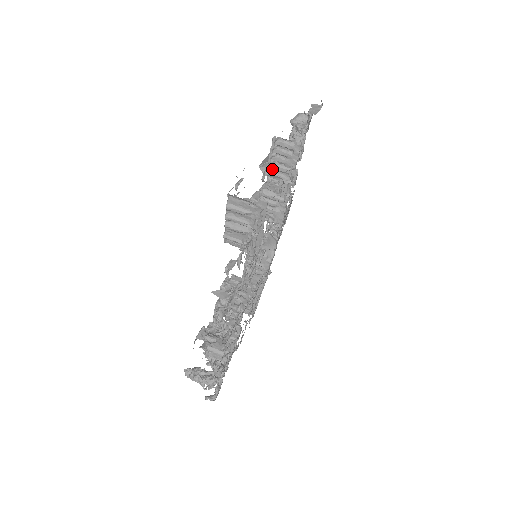
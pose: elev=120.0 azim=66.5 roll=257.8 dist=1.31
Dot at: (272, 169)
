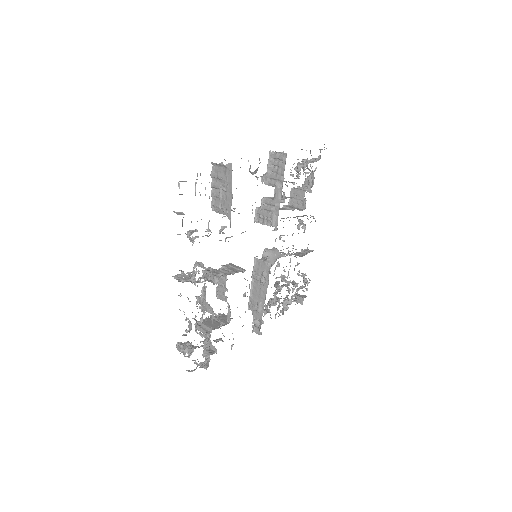
Dot at: (270, 179)
